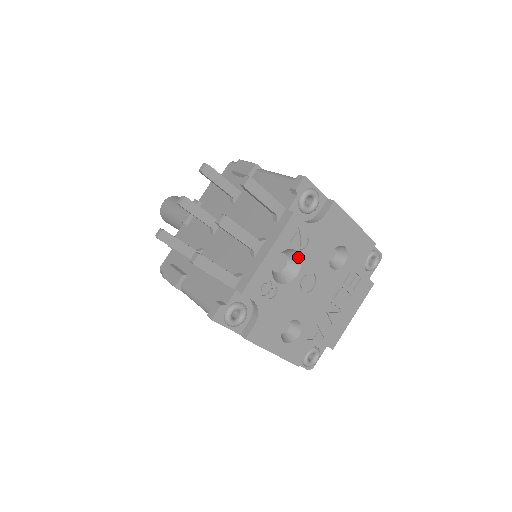
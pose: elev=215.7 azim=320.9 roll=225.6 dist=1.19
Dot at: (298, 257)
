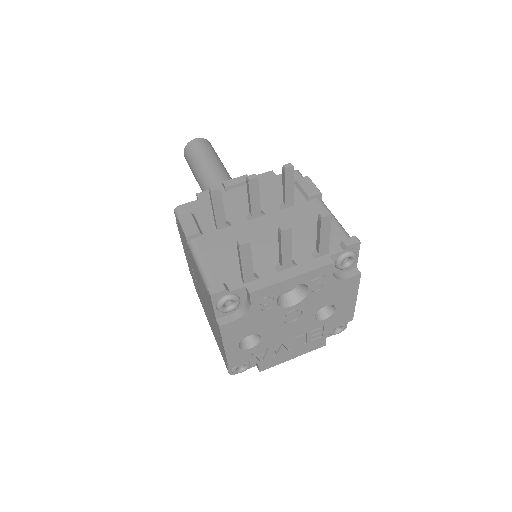
Dot at: (304, 294)
